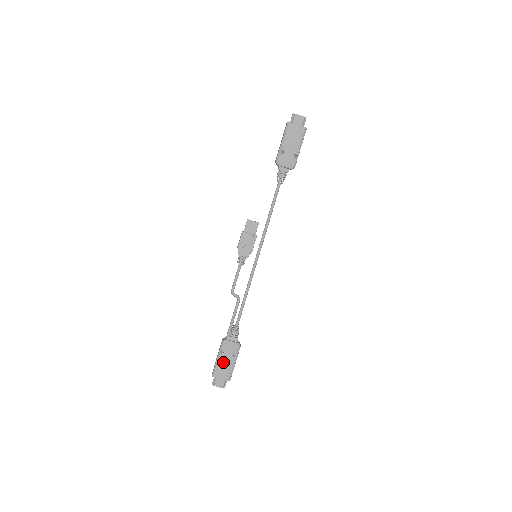
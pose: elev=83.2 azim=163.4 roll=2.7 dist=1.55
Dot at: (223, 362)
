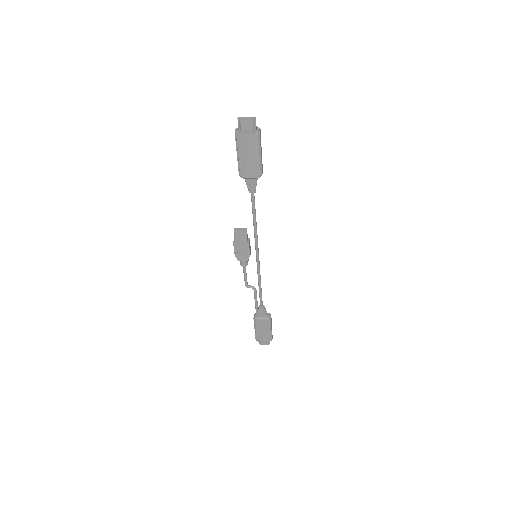
Dot at: (260, 332)
